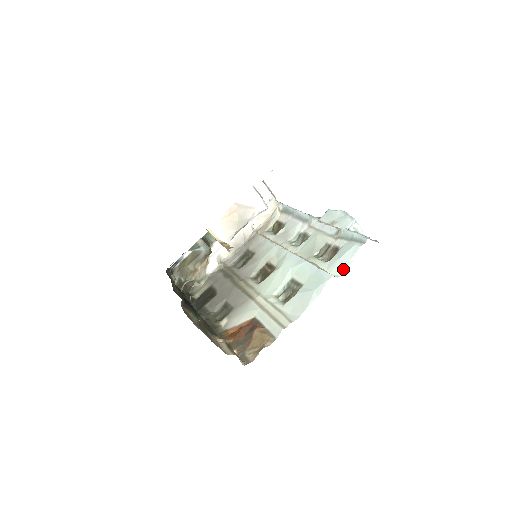
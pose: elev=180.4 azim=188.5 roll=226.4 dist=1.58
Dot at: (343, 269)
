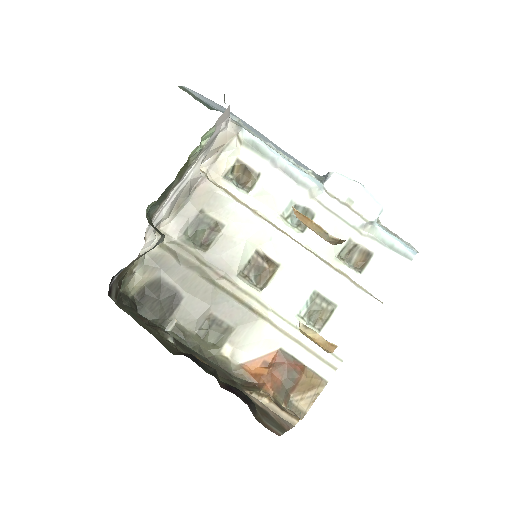
Dot at: (388, 291)
